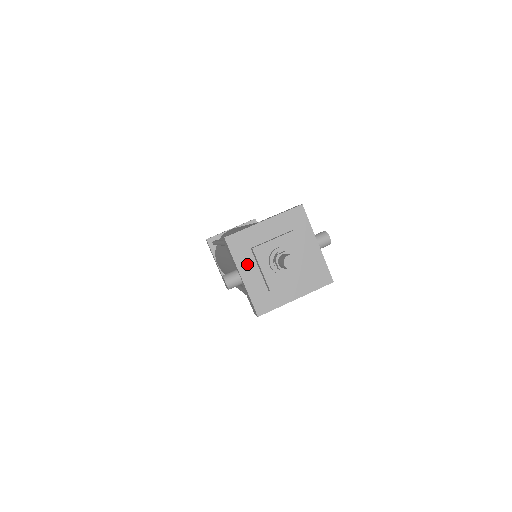
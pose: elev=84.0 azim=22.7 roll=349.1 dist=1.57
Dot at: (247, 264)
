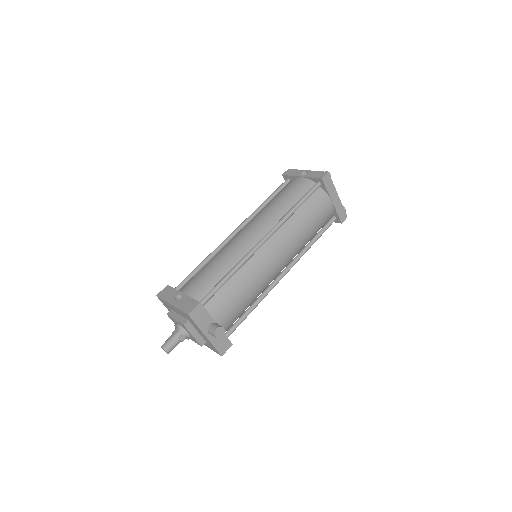
Dot at: occluded
